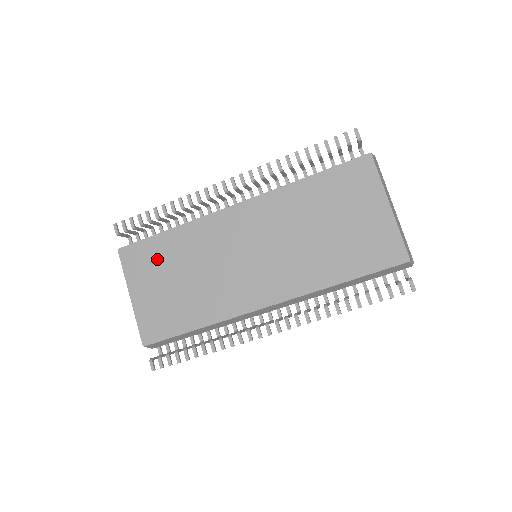
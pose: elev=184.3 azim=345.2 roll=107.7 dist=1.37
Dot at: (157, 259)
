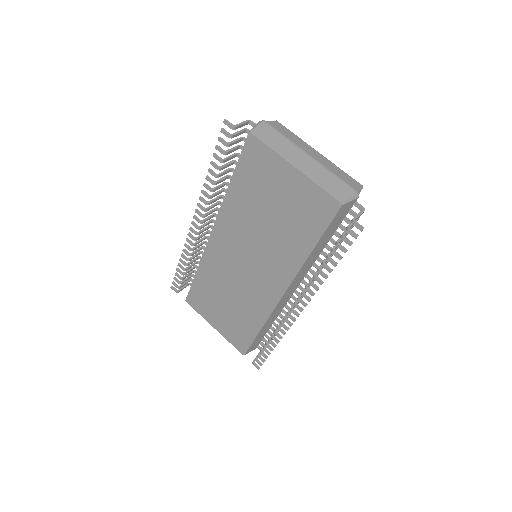
Dot at: (206, 296)
